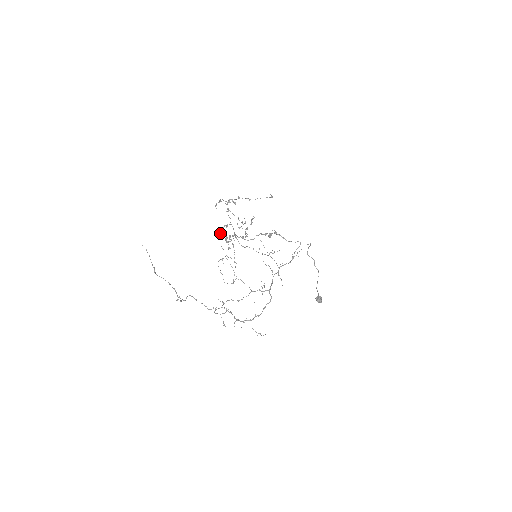
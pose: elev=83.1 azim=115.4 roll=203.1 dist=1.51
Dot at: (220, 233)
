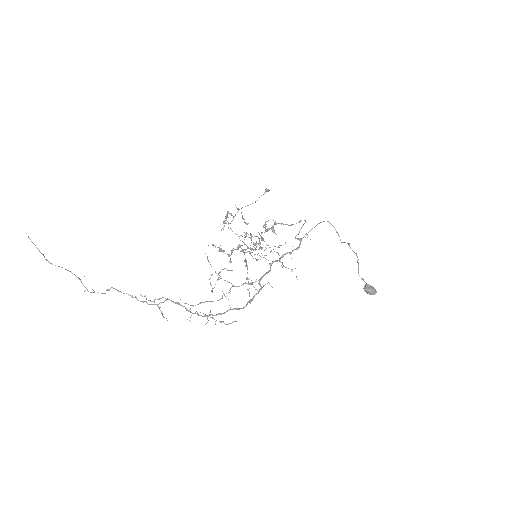
Dot at: occluded
